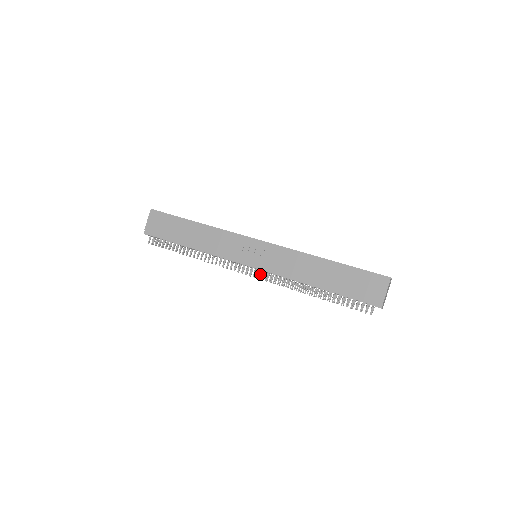
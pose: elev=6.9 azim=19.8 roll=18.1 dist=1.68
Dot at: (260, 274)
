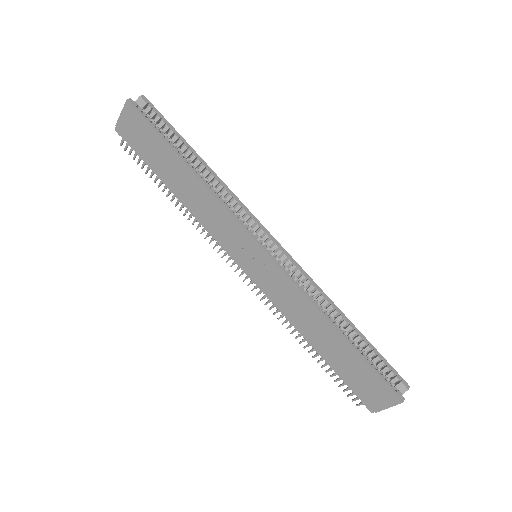
Dot at: (251, 283)
